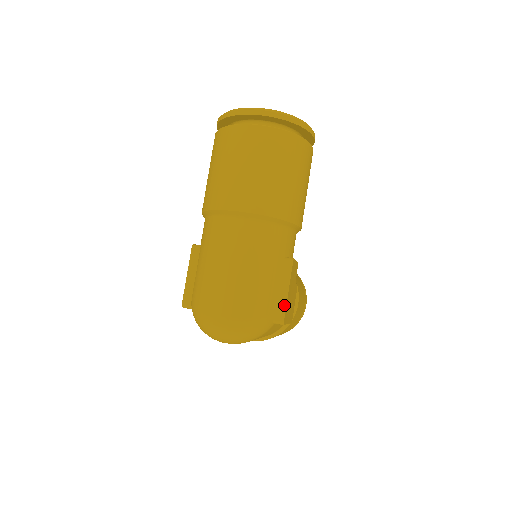
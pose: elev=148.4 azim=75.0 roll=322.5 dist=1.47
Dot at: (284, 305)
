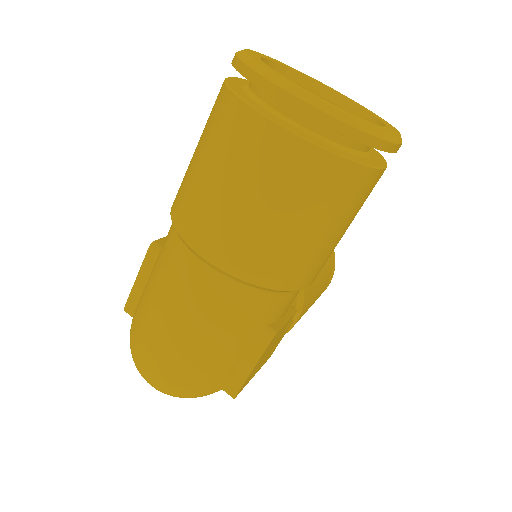
Dot at: (241, 381)
